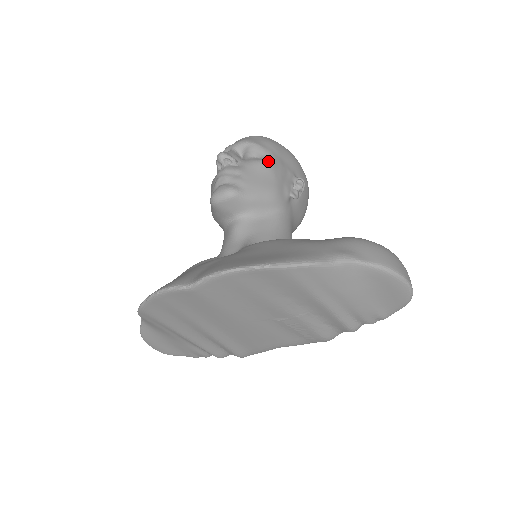
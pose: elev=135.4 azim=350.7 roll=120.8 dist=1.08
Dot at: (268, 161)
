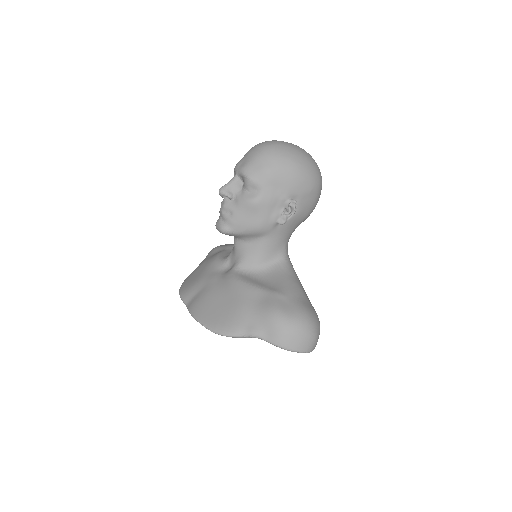
Dot at: (255, 200)
